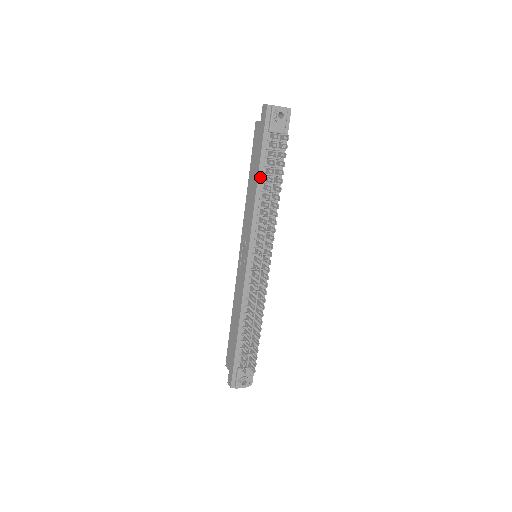
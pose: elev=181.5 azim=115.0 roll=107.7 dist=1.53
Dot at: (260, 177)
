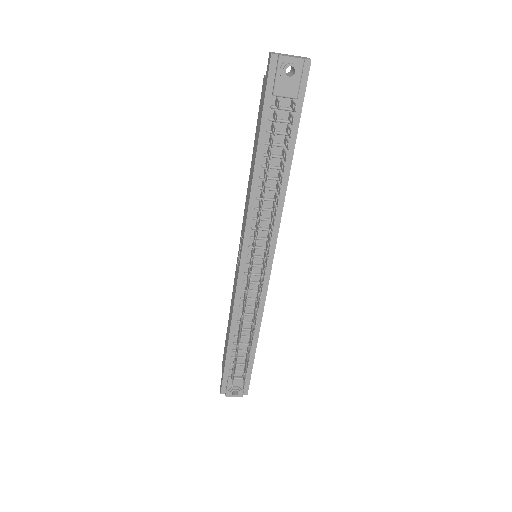
Dot at: (259, 158)
